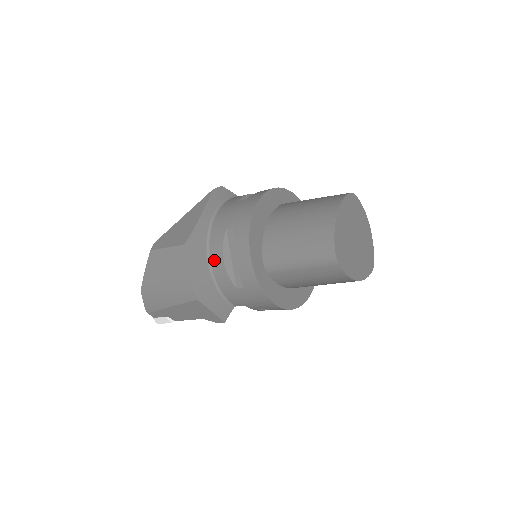
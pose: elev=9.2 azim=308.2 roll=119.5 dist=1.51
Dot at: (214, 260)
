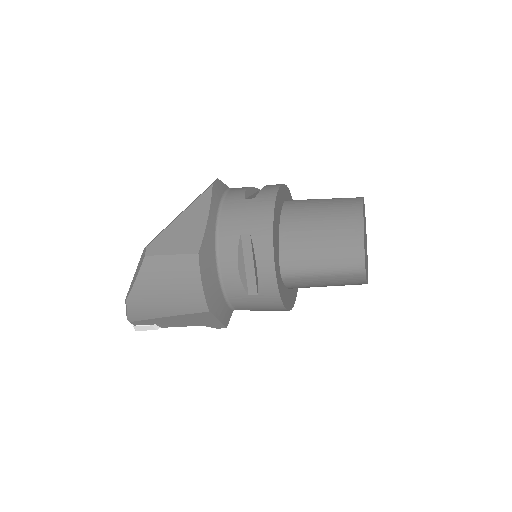
Dot at: (225, 267)
